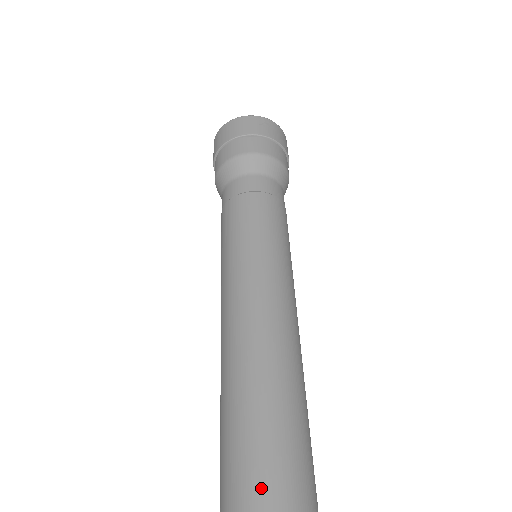
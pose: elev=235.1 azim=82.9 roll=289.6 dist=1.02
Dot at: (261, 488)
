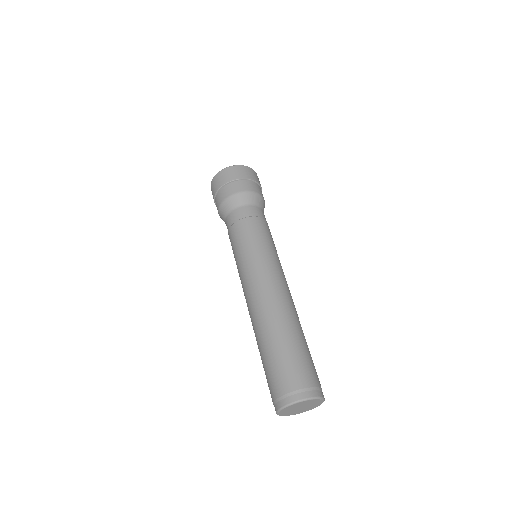
Dot at: (307, 371)
